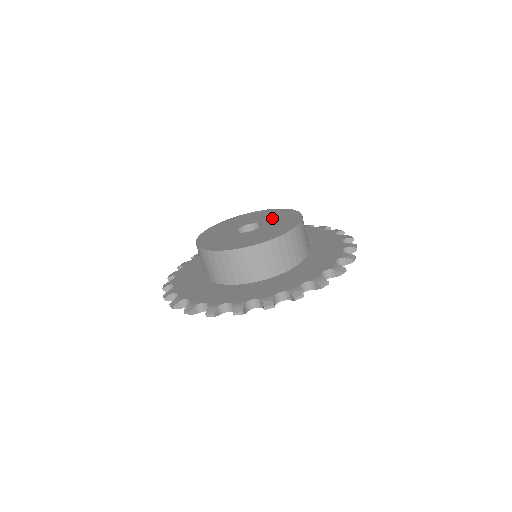
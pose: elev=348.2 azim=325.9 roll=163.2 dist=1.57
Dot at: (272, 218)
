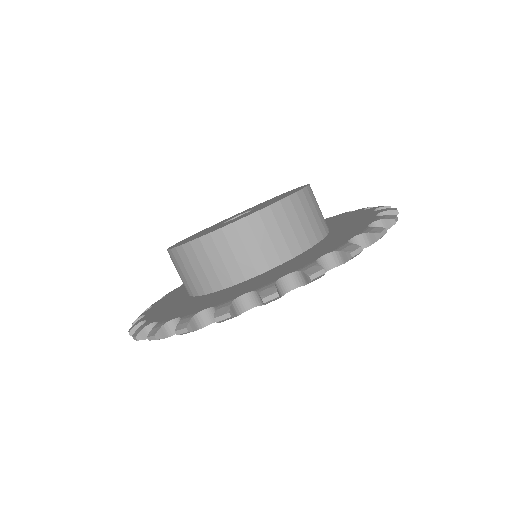
Dot at: (267, 203)
